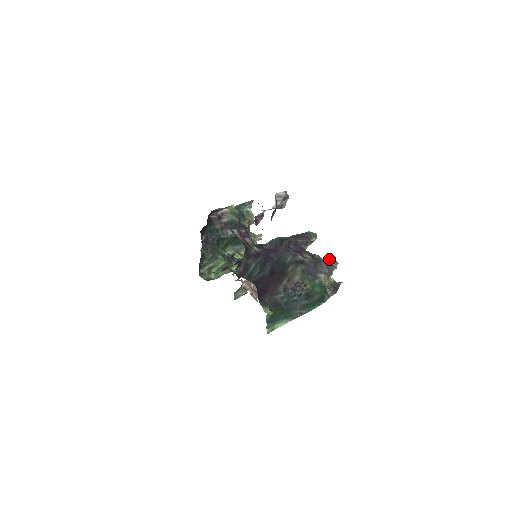
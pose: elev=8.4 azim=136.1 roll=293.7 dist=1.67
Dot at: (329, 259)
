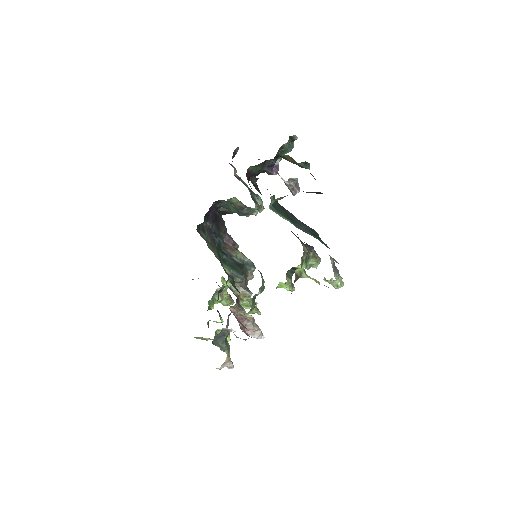
Dot at: occluded
